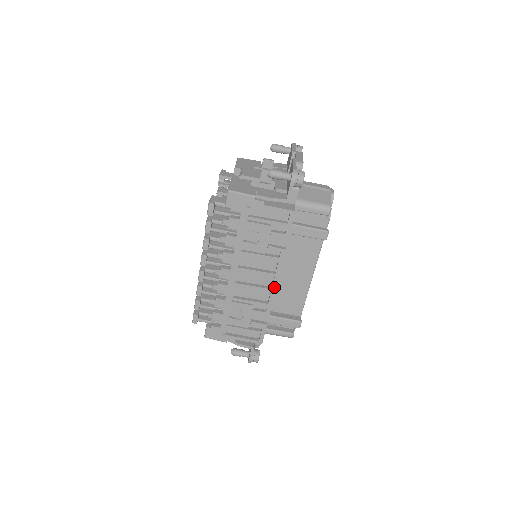
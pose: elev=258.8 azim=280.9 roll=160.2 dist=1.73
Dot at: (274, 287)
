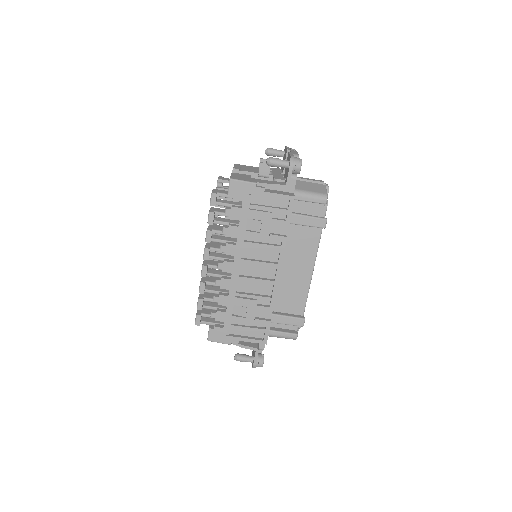
Dot at: (277, 279)
